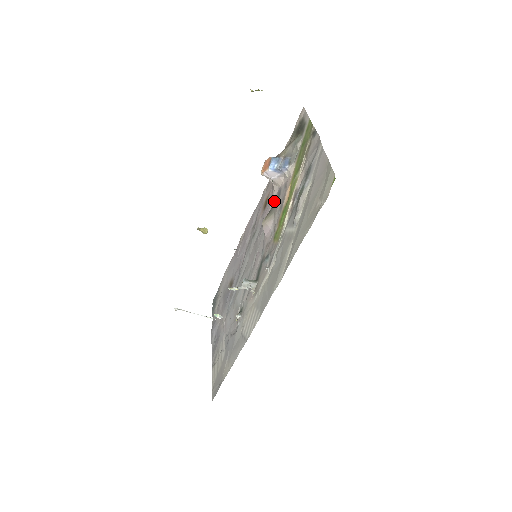
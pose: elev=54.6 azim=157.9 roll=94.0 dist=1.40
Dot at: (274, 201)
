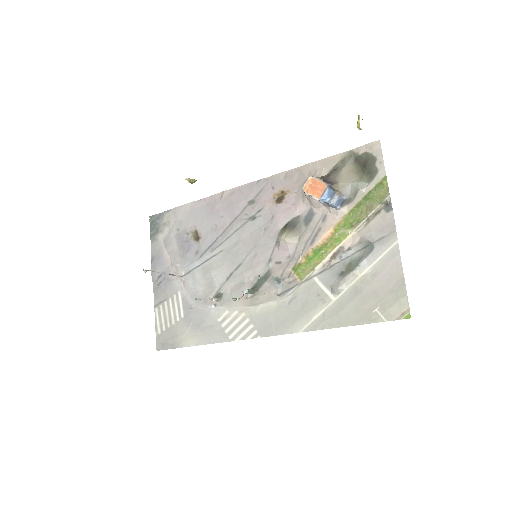
Dot at: (299, 216)
